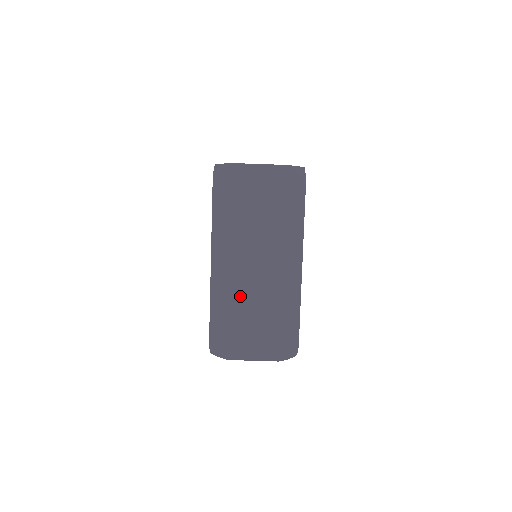
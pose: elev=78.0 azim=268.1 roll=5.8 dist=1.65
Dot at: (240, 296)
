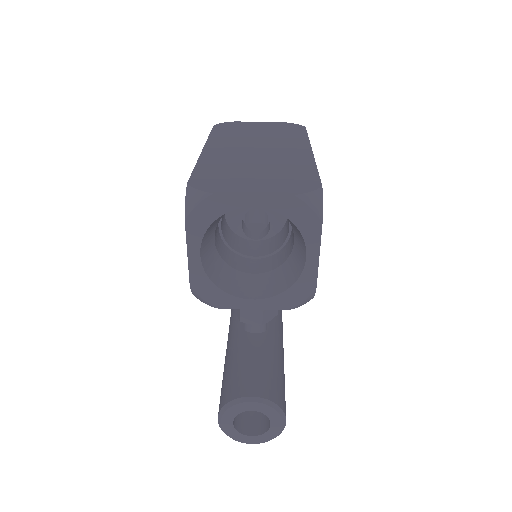
Dot at: (236, 161)
